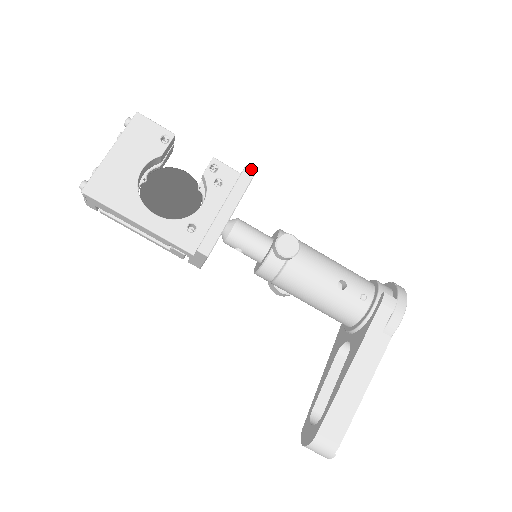
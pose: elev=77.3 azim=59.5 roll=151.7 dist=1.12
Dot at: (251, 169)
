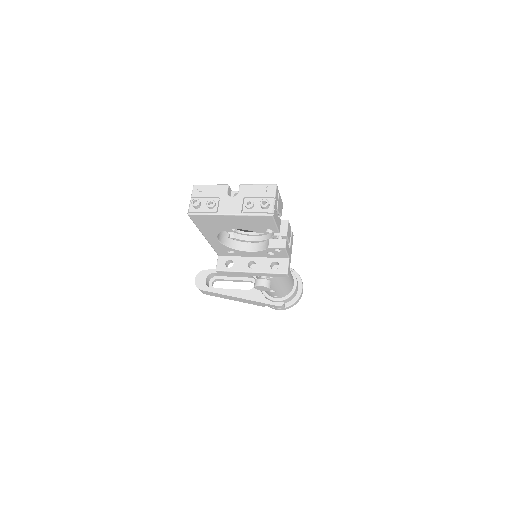
Dot at: (287, 276)
